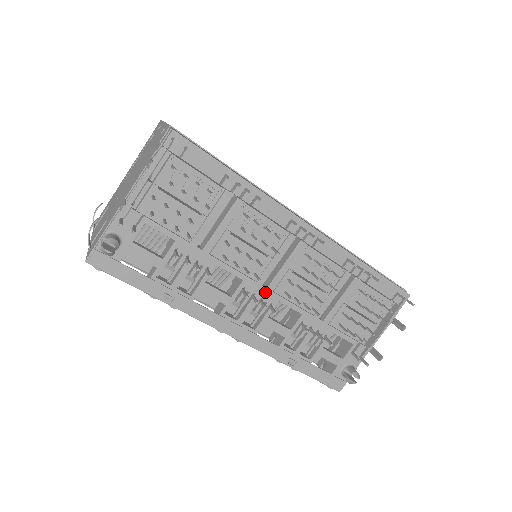
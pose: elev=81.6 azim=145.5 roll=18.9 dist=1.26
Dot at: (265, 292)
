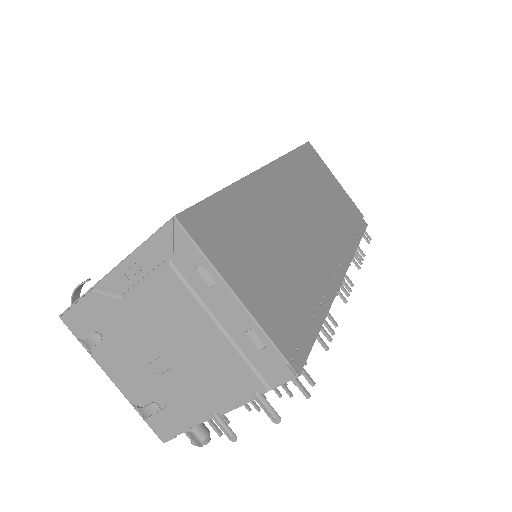
Dot at: occluded
